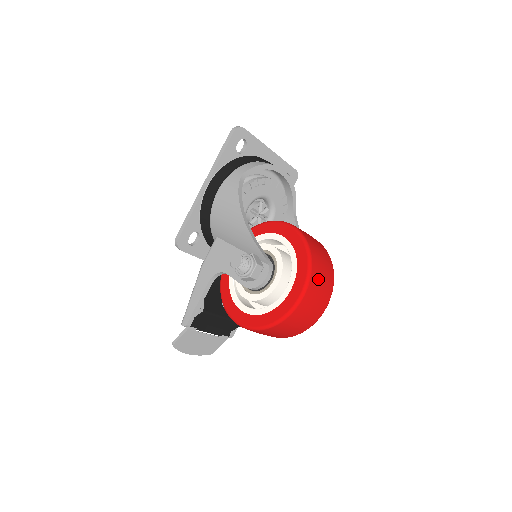
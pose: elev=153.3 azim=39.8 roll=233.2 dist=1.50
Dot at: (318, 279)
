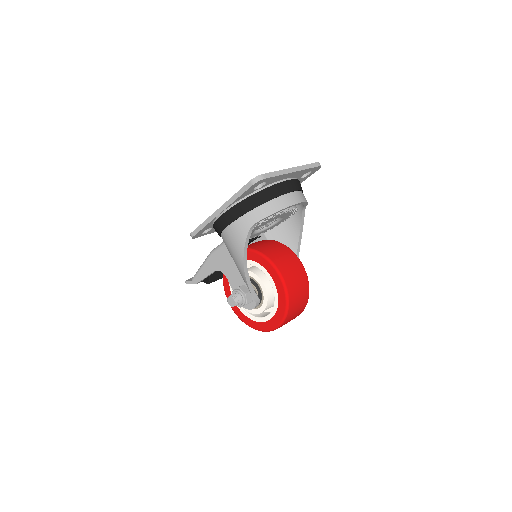
Dot at: (290, 319)
